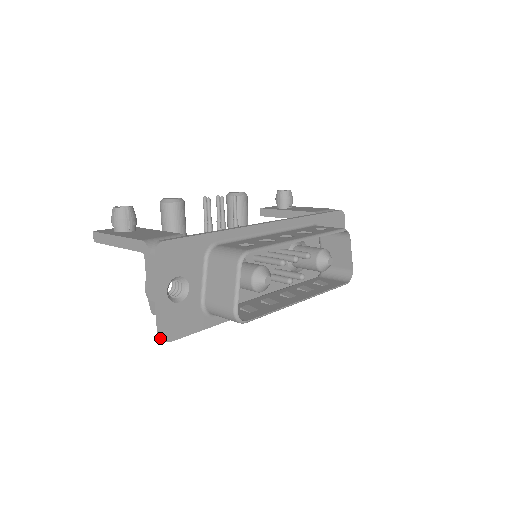
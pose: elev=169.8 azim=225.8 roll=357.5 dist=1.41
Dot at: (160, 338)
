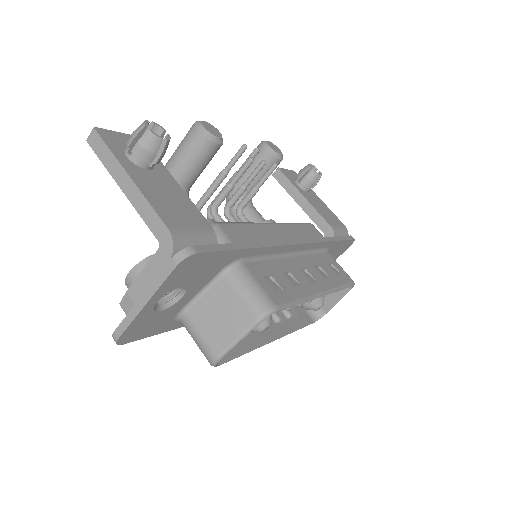
Dot at: (113, 338)
